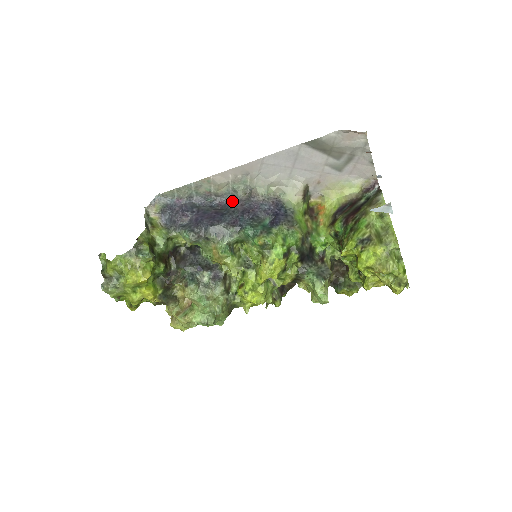
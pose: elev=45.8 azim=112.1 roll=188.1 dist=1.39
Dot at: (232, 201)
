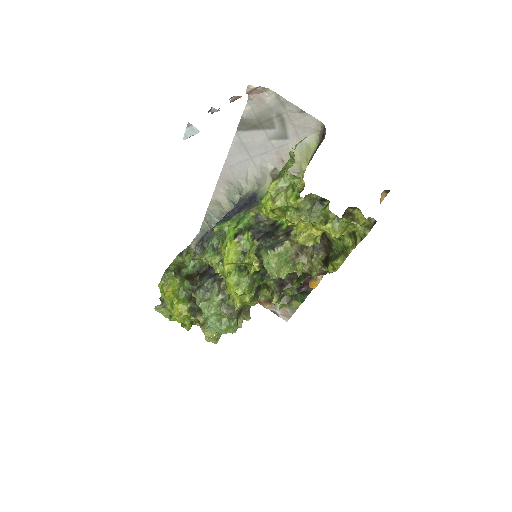
Dot at: occluded
